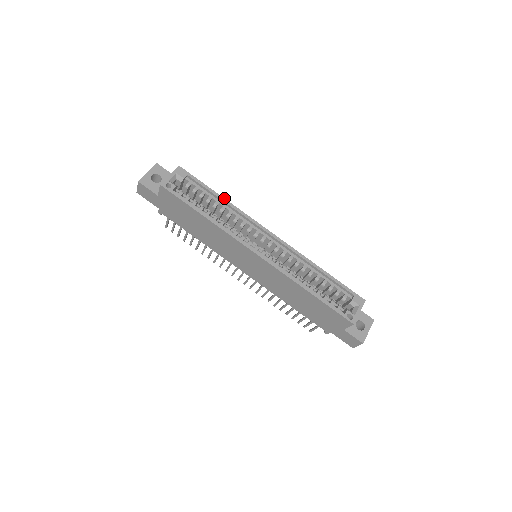
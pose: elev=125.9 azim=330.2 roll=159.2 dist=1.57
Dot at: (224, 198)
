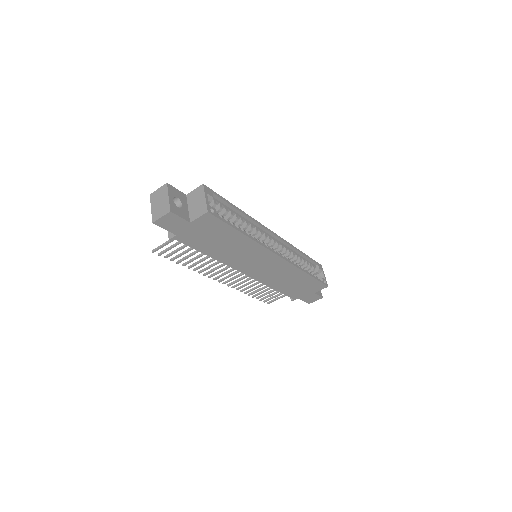
Dot at: (240, 209)
